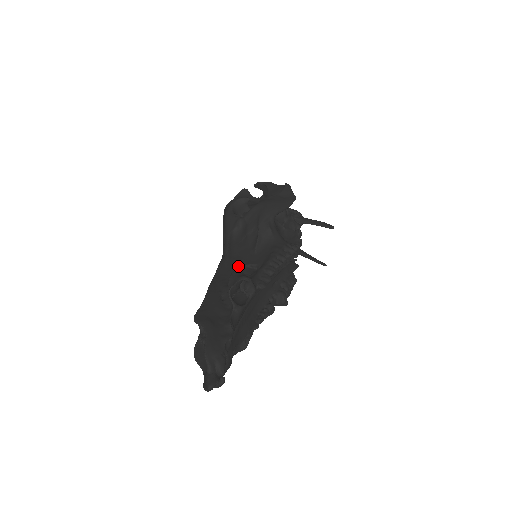
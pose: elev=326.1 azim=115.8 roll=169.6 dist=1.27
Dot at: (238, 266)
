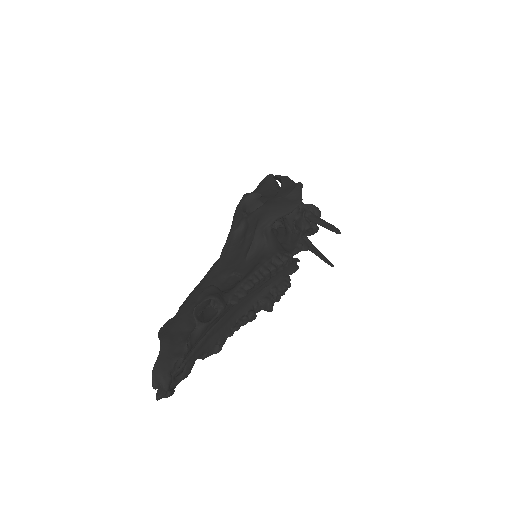
Dot at: (226, 272)
